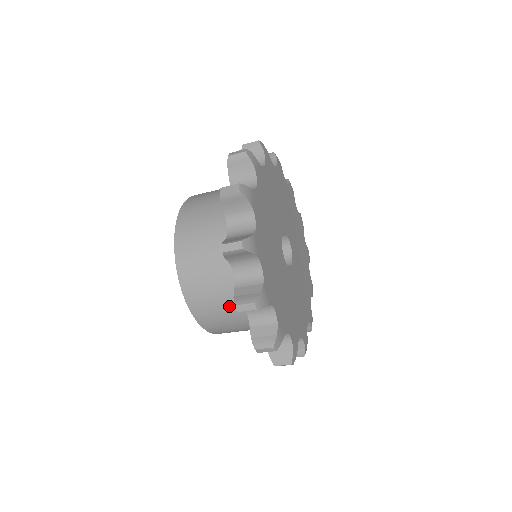
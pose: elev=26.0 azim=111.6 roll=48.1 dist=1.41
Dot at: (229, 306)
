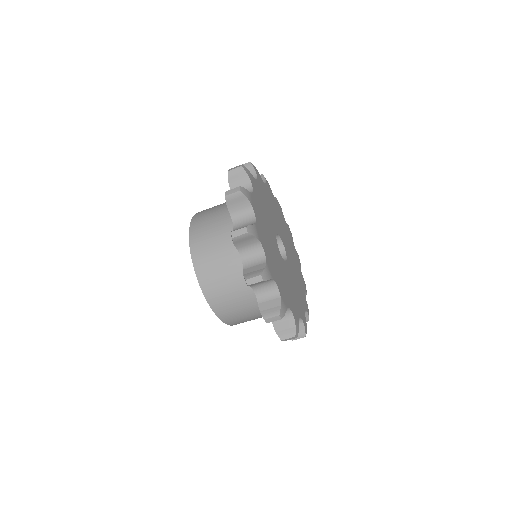
Dot at: (251, 310)
